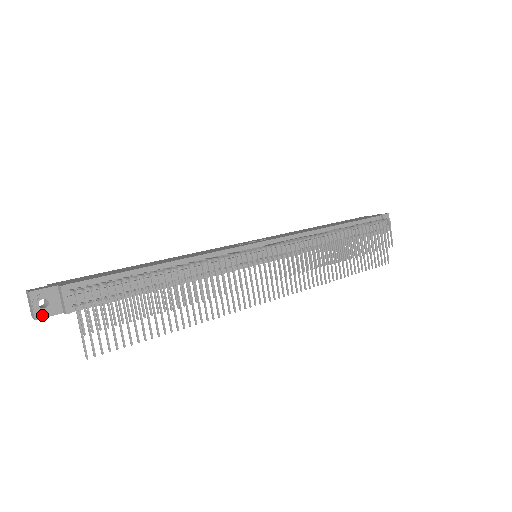
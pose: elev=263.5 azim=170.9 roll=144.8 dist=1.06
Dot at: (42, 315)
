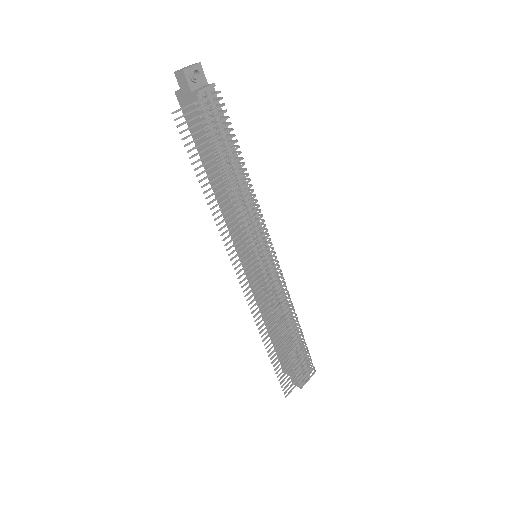
Dot at: (187, 75)
